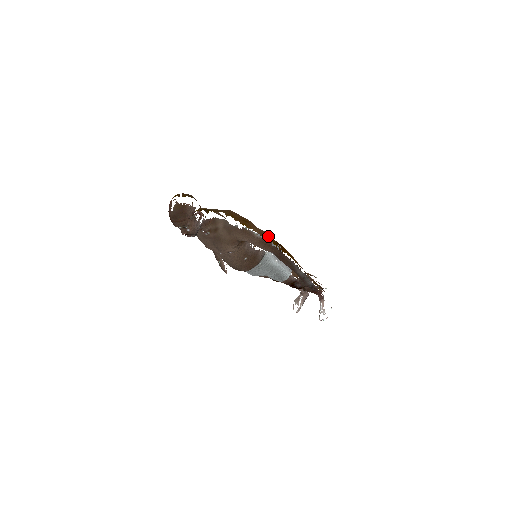
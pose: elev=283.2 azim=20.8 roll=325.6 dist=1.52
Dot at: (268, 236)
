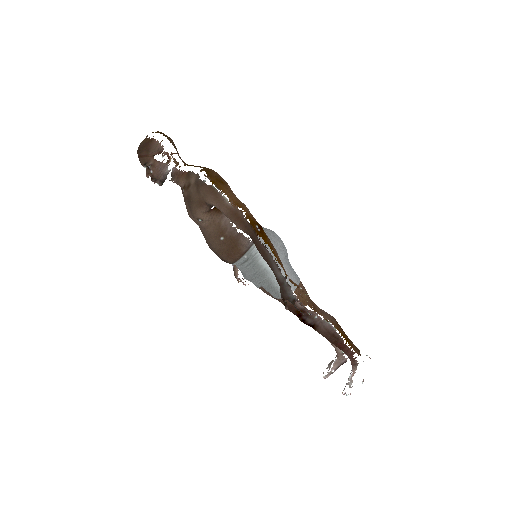
Dot at: (245, 209)
